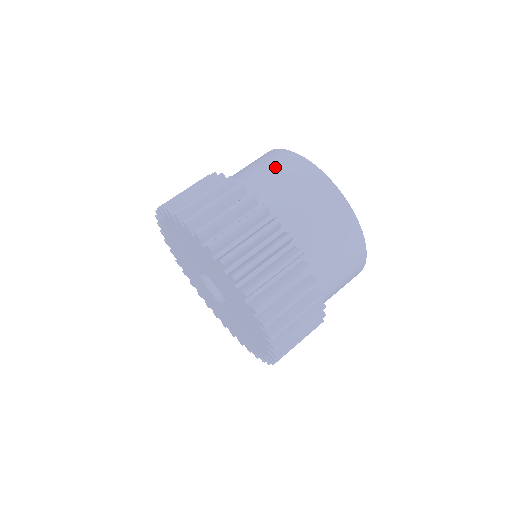
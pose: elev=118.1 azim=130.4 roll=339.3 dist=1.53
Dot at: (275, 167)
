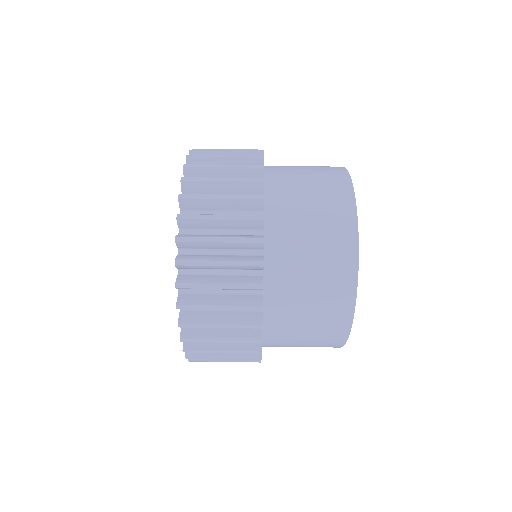
Dot at: (317, 177)
